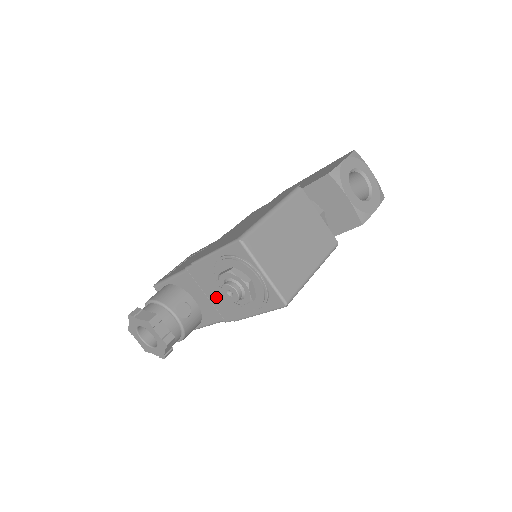
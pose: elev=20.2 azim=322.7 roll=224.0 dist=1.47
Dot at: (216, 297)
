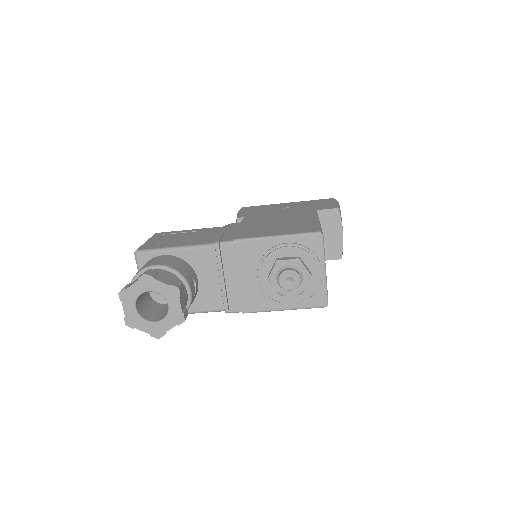
Dot at: (239, 283)
